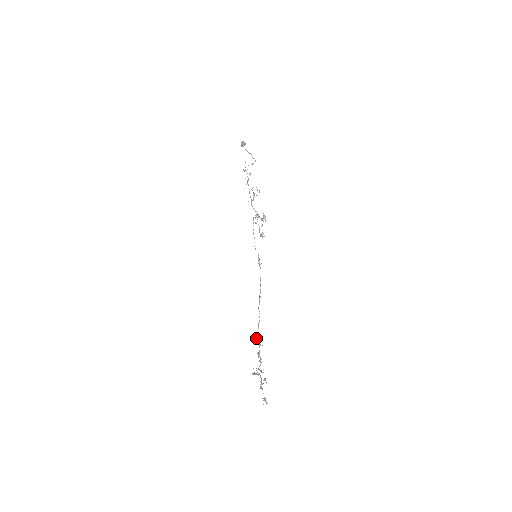
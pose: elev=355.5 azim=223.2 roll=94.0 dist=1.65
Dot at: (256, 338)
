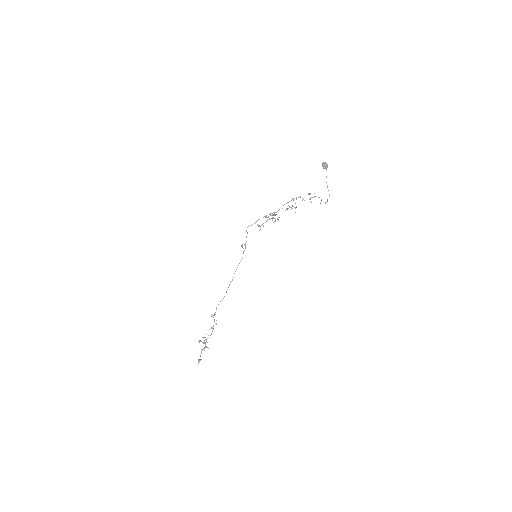
Dot at: occluded
